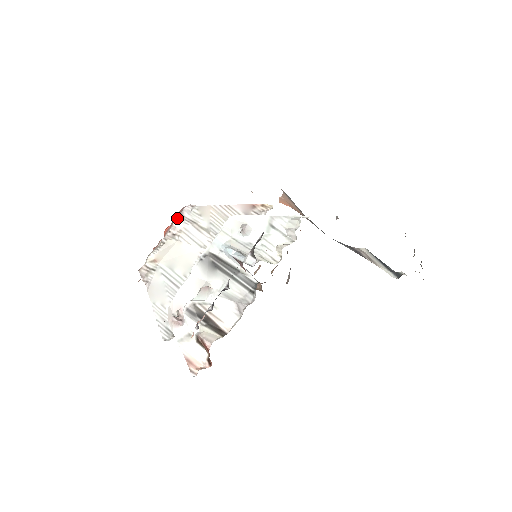
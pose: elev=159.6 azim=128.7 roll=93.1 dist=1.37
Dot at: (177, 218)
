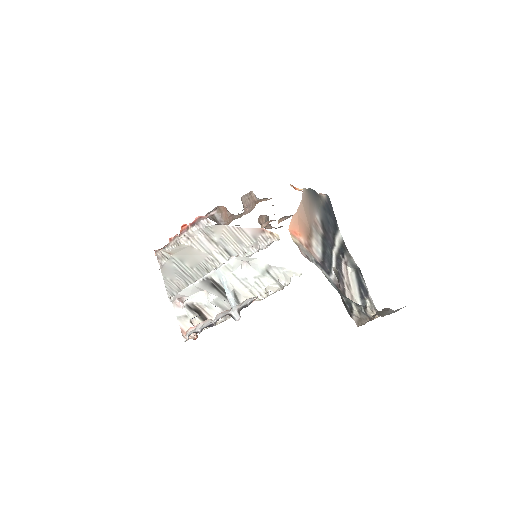
Dot at: (193, 227)
